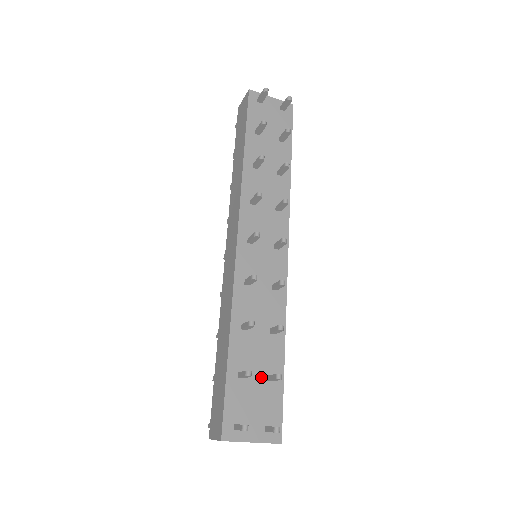
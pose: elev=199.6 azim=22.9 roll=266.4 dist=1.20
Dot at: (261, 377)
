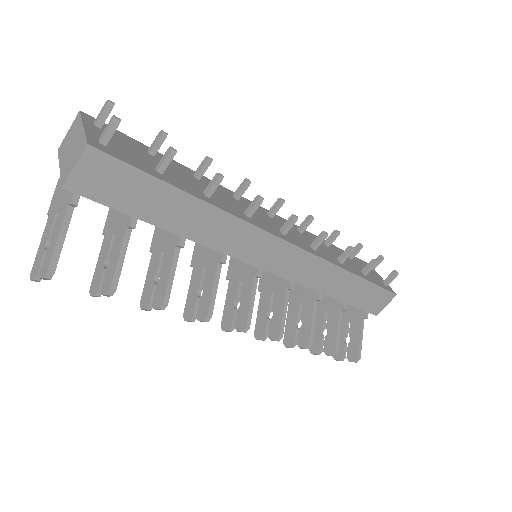
Dot at: (156, 166)
